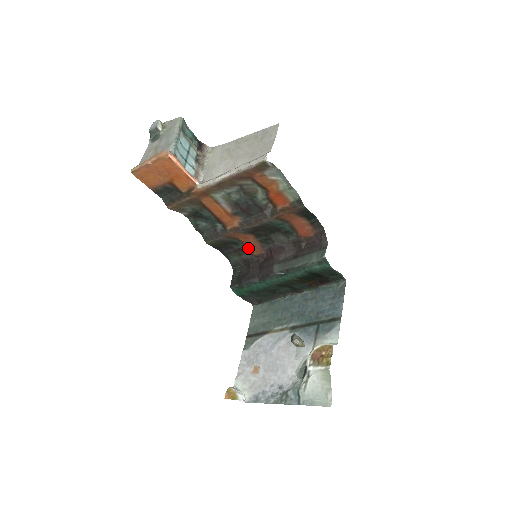
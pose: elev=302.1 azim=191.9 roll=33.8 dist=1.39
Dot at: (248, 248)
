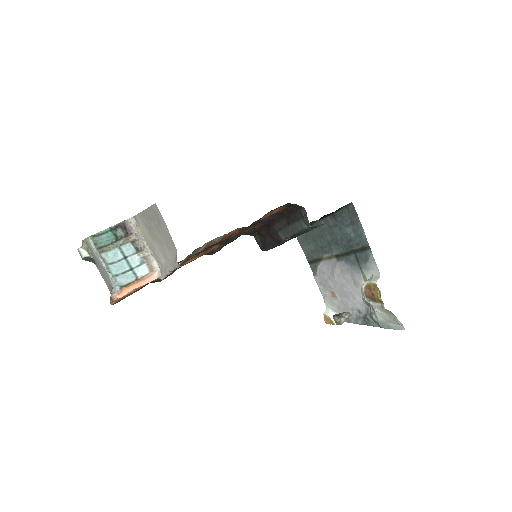
Dot at: occluded
